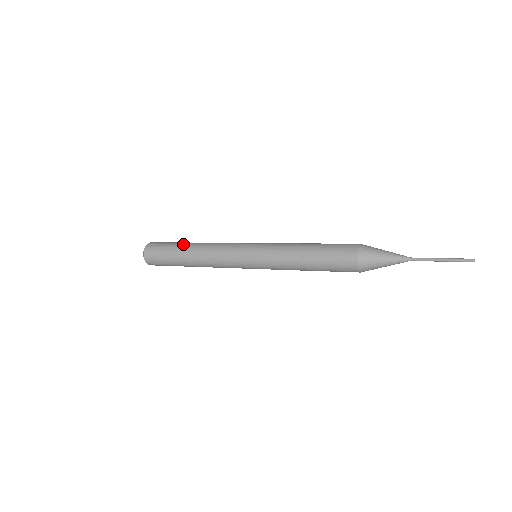
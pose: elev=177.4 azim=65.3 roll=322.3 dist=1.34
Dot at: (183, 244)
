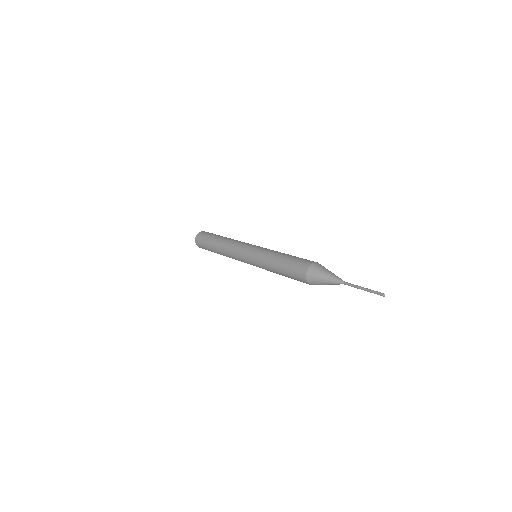
Dot at: (213, 242)
